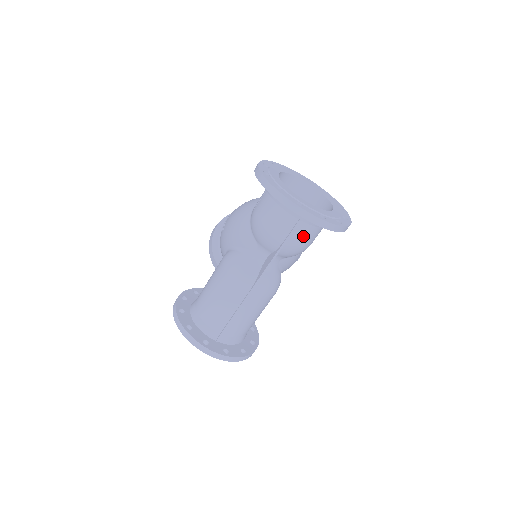
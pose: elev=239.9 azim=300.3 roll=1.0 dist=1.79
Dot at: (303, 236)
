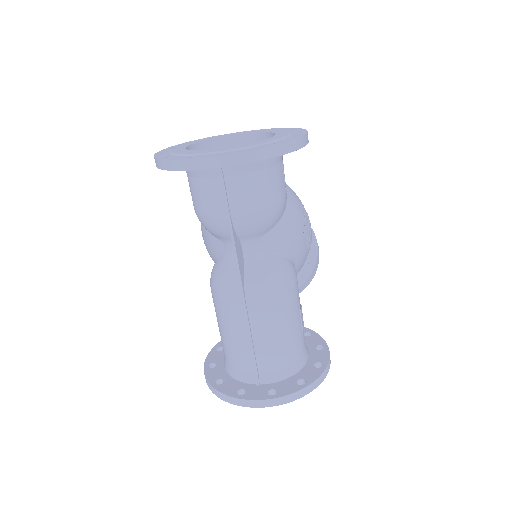
Dot at: (246, 194)
